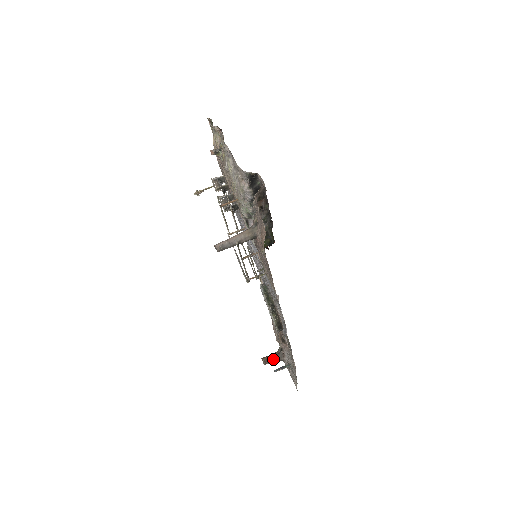
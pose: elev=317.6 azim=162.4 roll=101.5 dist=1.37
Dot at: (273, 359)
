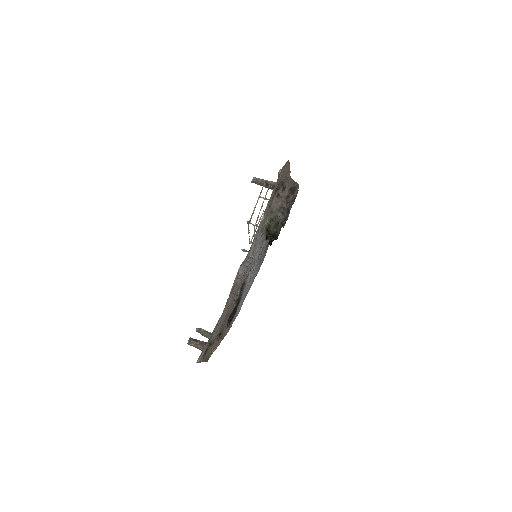
Dot at: (199, 342)
